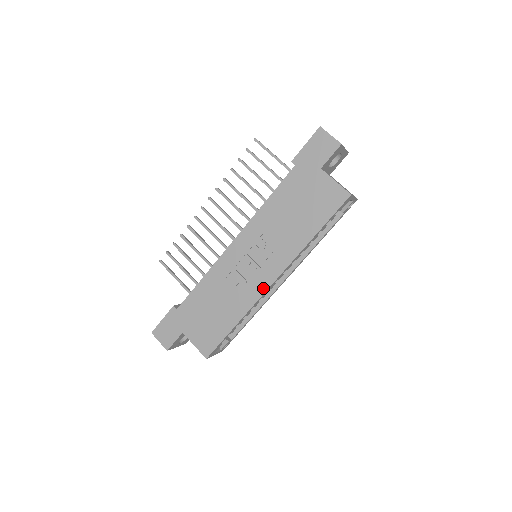
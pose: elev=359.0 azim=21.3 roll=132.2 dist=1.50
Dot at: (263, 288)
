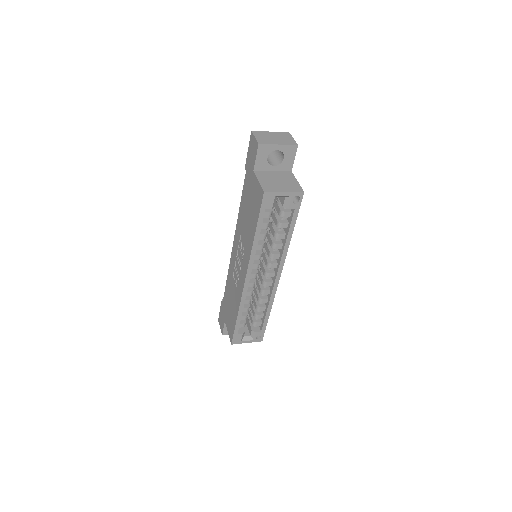
Dot at: (242, 285)
